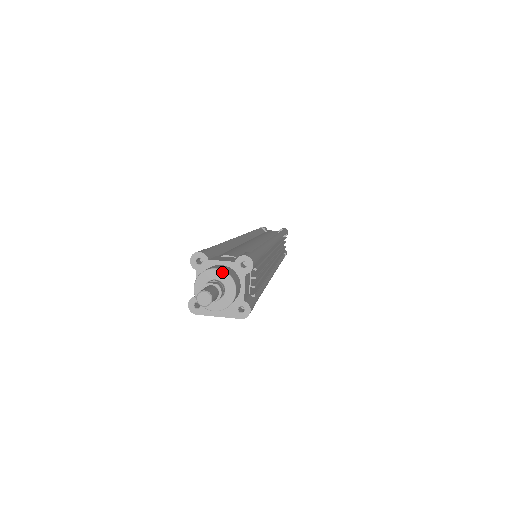
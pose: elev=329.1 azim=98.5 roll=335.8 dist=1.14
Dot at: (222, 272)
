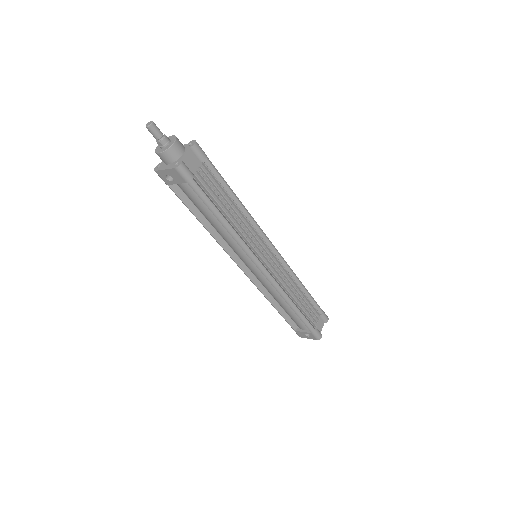
Dot at: (173, 136)
